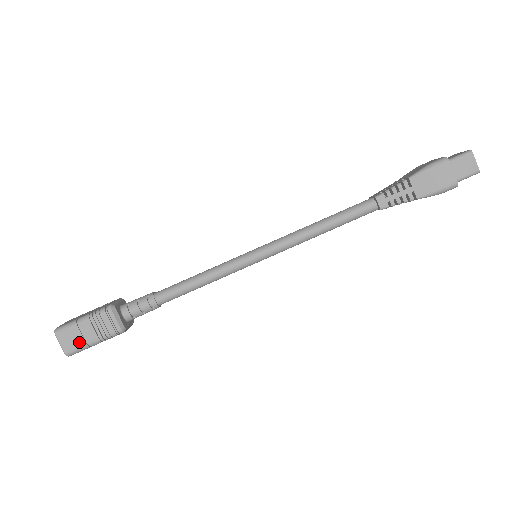
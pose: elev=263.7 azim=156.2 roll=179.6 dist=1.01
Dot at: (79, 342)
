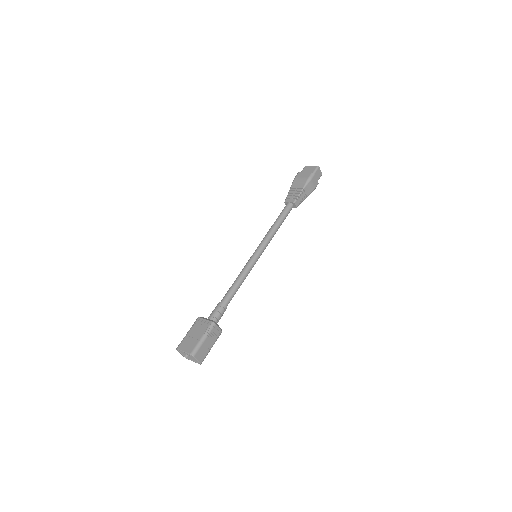
Dot at: (206, 352)
